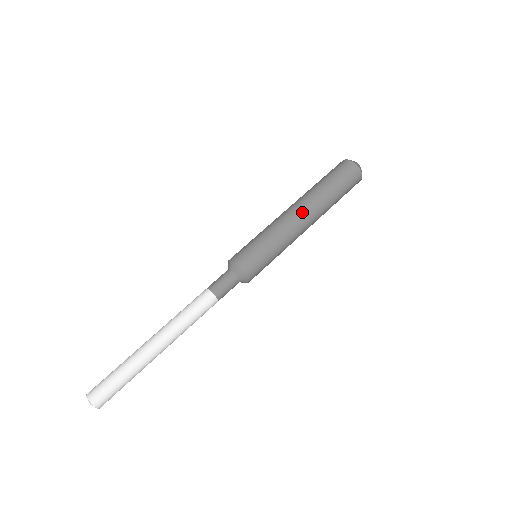
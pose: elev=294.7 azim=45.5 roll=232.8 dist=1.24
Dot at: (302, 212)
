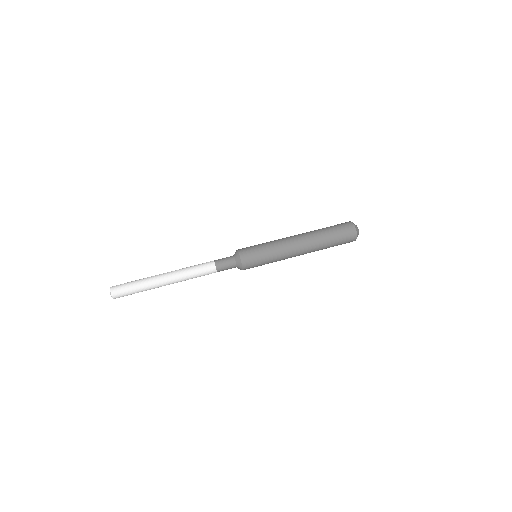
Dot at: (297, 236)
